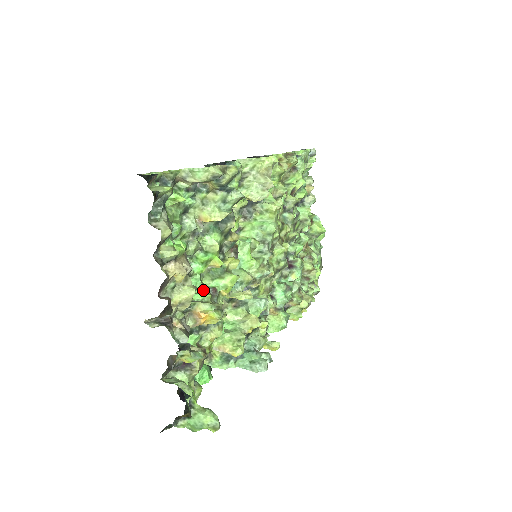
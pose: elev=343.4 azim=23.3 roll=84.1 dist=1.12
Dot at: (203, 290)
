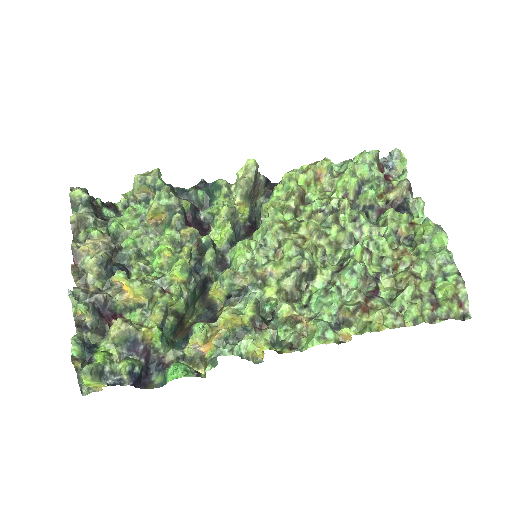
Dot at: occluded
